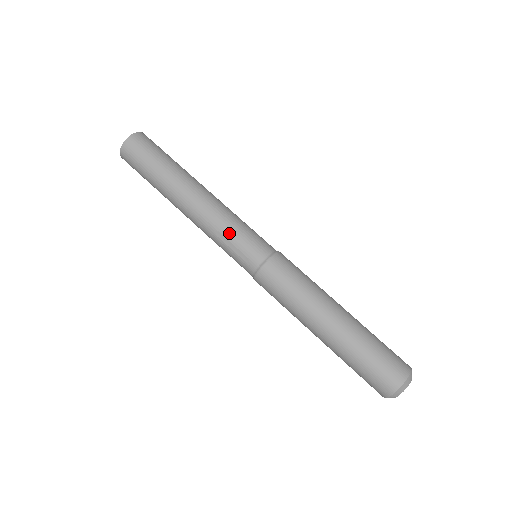
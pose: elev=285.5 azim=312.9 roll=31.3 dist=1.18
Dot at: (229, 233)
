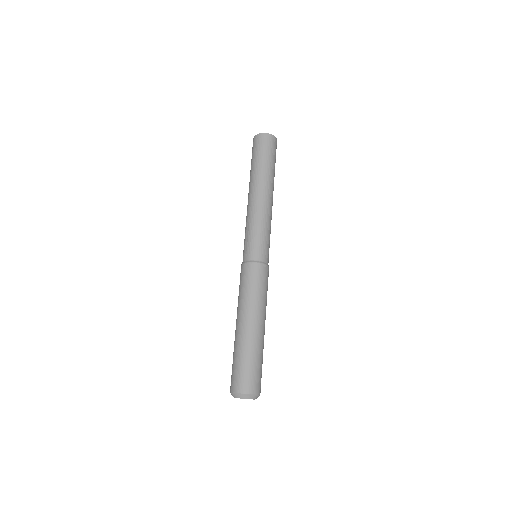
Dot at: (252, 229)
